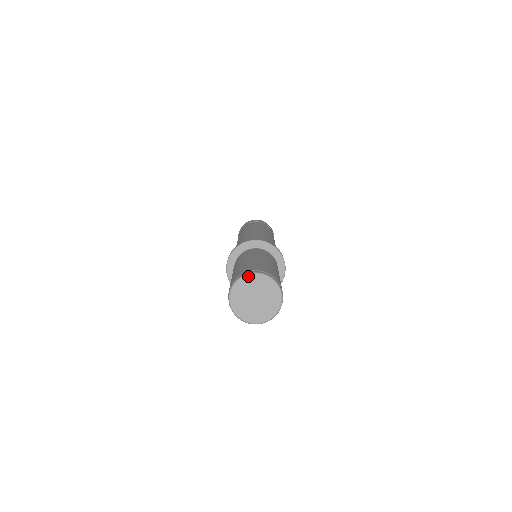
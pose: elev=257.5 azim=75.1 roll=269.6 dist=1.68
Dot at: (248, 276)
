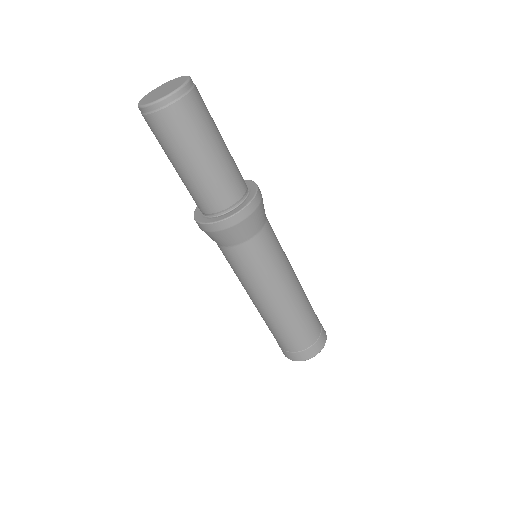
Dot at: (150, 93)
